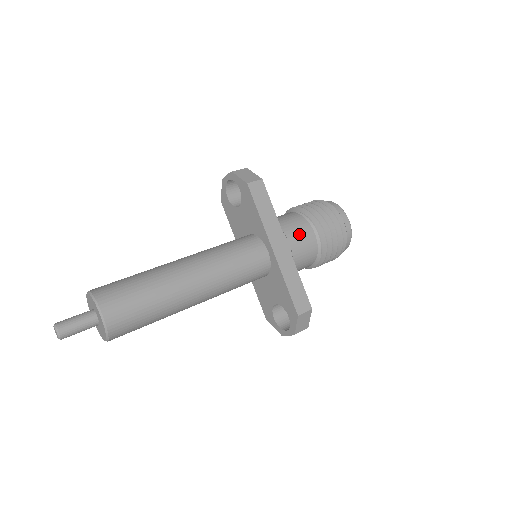
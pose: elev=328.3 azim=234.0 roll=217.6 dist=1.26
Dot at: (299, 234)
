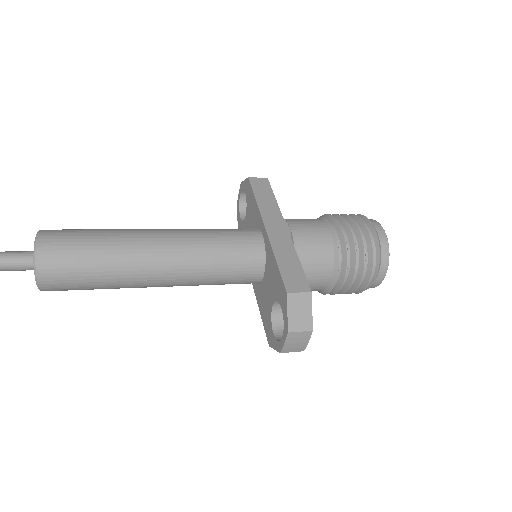
Dot at: (306, 224)
